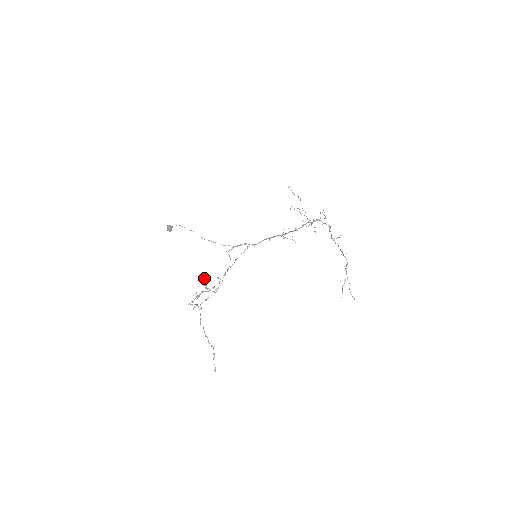
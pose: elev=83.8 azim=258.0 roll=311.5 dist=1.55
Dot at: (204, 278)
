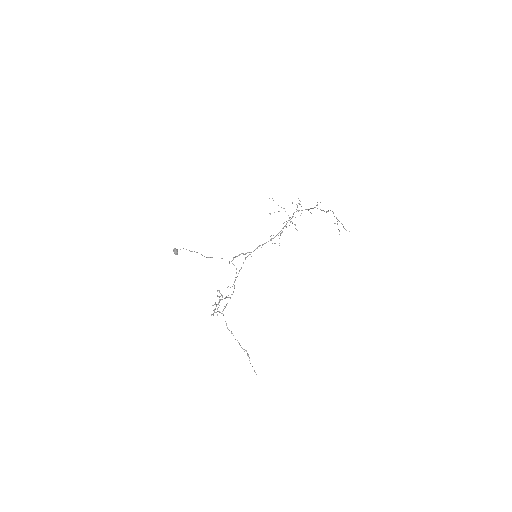
Dot at: (217, 290)
